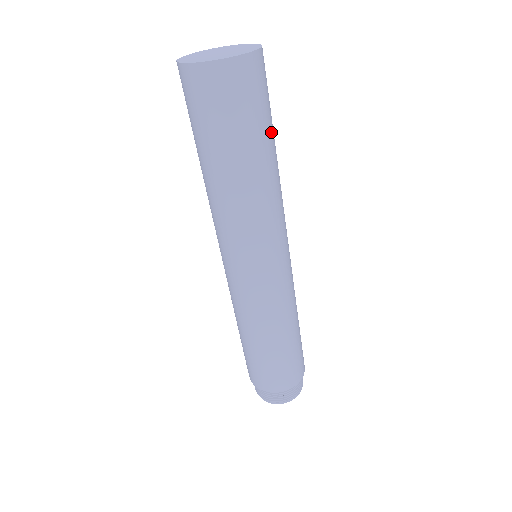
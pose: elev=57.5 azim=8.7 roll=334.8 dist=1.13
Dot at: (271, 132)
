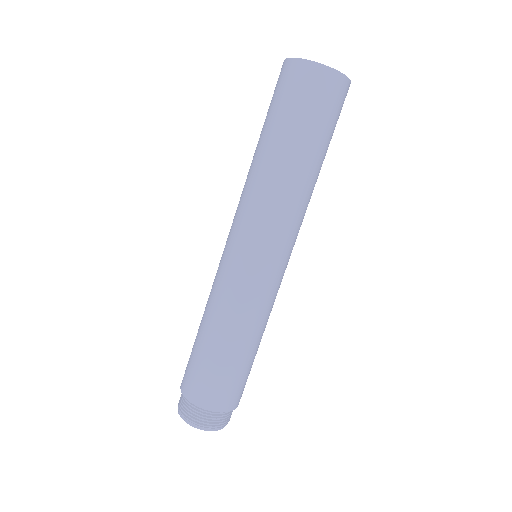
Dot at: occluded
